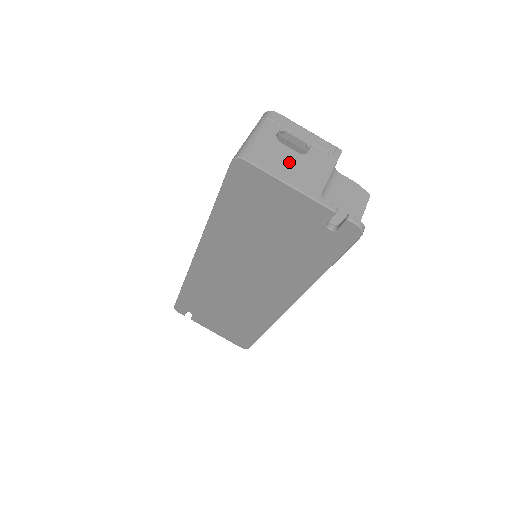
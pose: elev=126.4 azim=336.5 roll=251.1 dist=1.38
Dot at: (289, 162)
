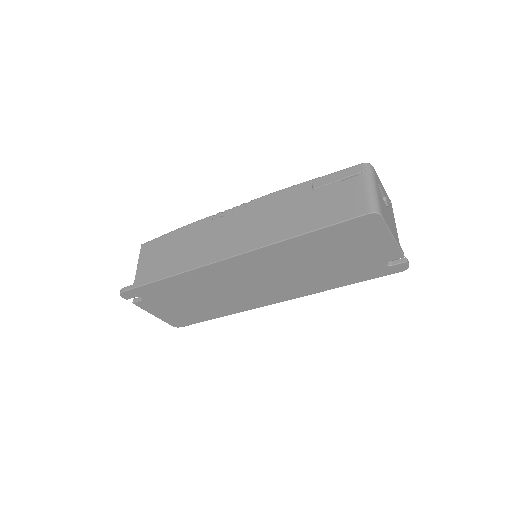
Dot at: (388, 216)
